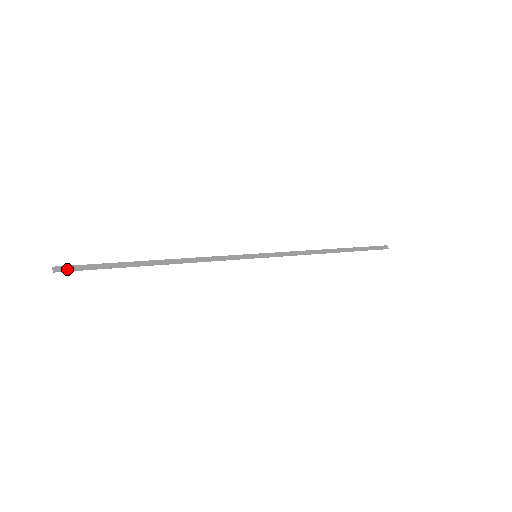
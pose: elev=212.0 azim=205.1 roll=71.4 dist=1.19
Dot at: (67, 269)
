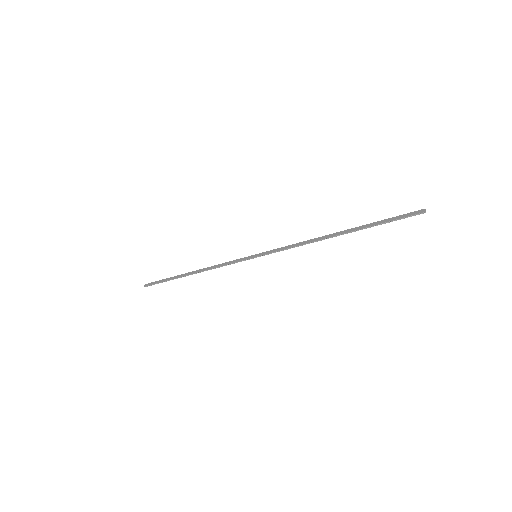
Dot at: (149, 285)
